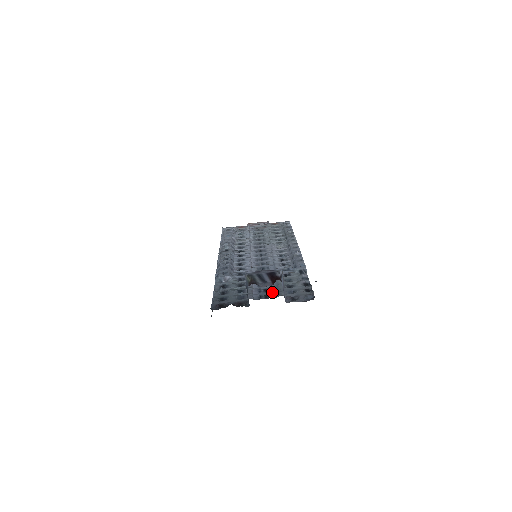
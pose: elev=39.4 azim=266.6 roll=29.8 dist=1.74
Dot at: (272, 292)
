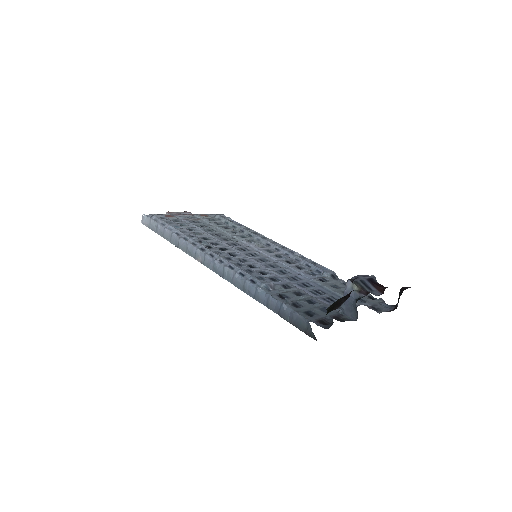
Dot at: occluded
